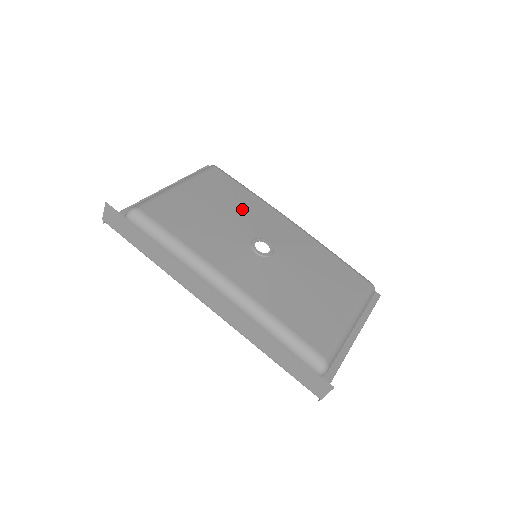
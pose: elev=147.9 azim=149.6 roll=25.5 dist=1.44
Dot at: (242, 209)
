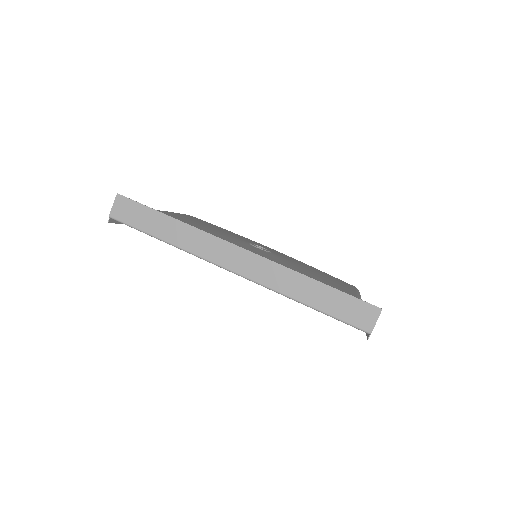
Dot at: (228, 232)
